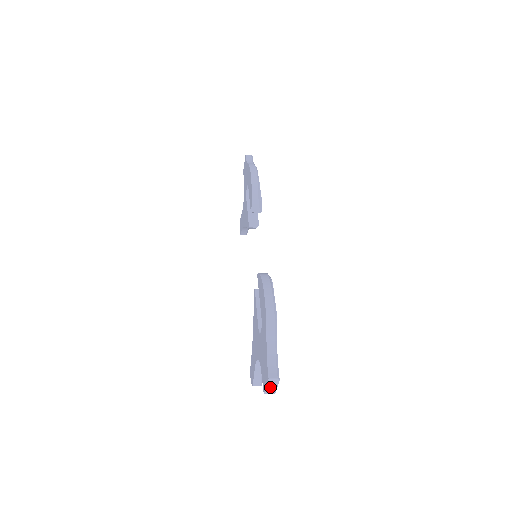
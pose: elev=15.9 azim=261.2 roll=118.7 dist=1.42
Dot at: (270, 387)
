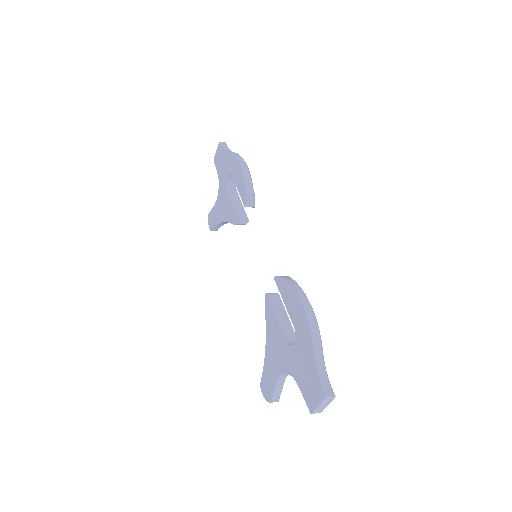
Dot at: (322, 405)
